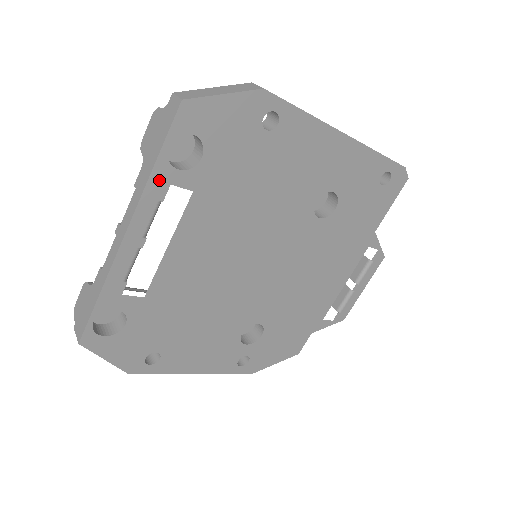
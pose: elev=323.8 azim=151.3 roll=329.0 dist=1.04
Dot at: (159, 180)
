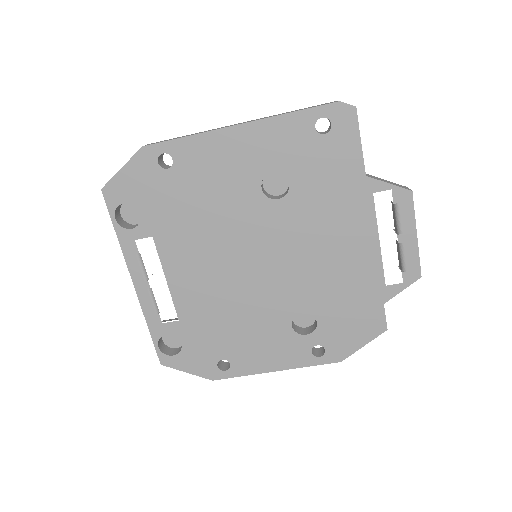
Dot at: (126, 241)
